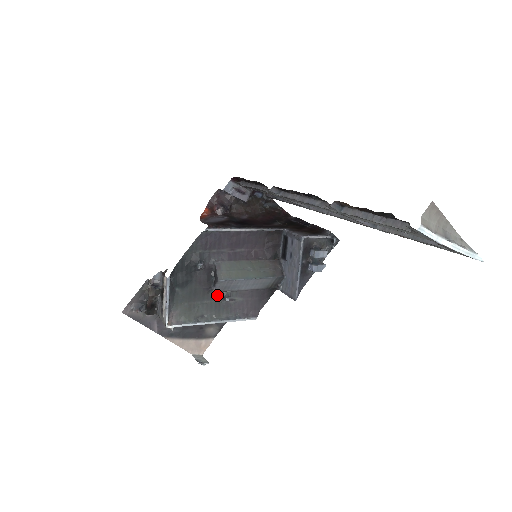
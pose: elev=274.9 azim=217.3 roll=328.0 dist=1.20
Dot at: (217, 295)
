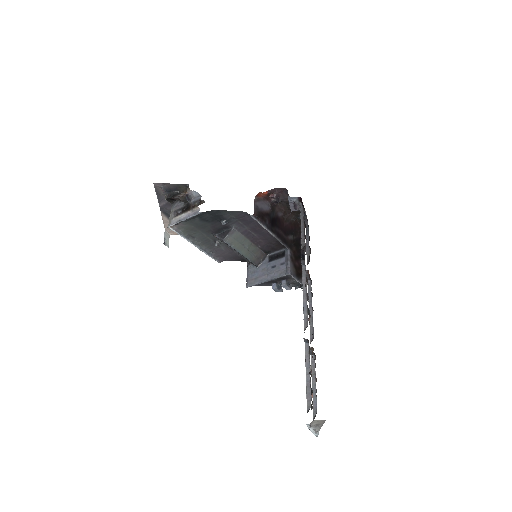
Dot at: (214, 237)
